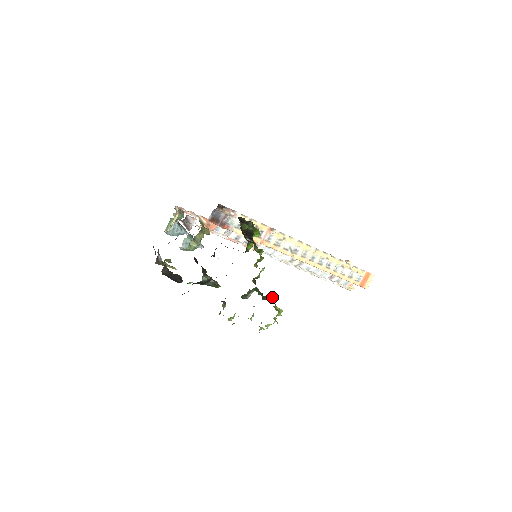
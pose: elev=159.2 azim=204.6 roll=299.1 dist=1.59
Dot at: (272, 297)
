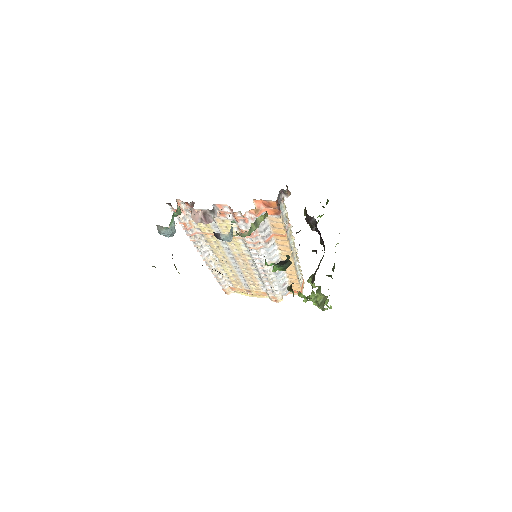
Dot at: (331, 275)
